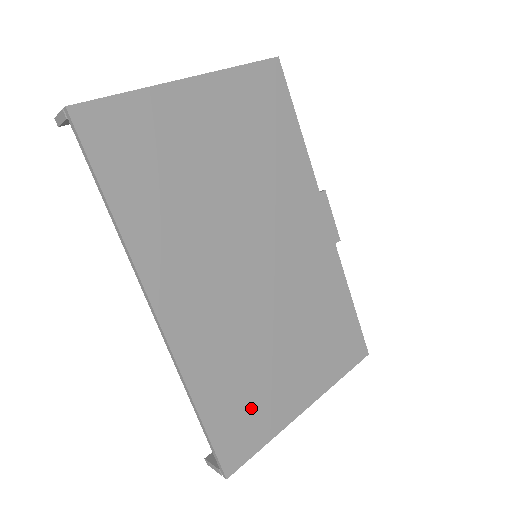
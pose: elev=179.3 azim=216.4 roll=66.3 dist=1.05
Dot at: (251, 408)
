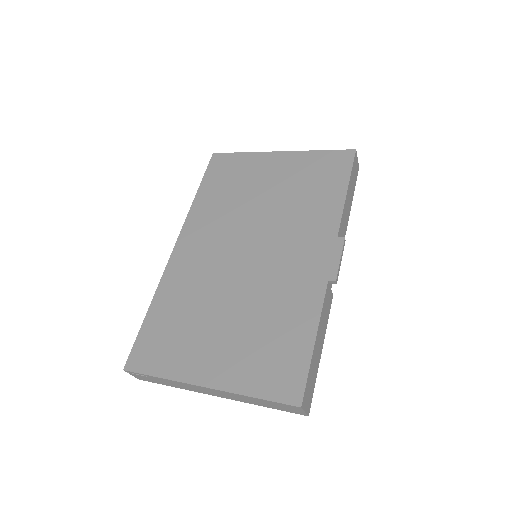
Dot at: (172, 341)
